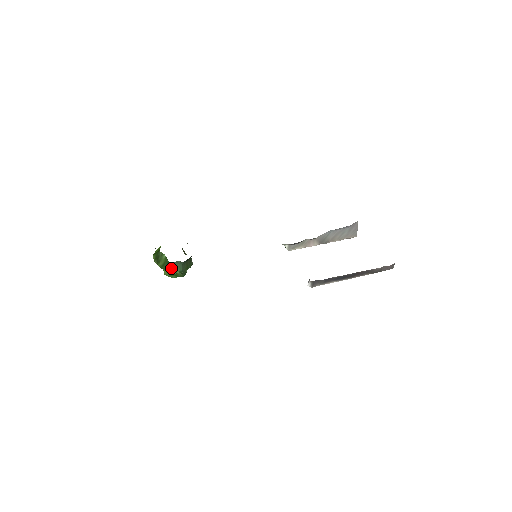
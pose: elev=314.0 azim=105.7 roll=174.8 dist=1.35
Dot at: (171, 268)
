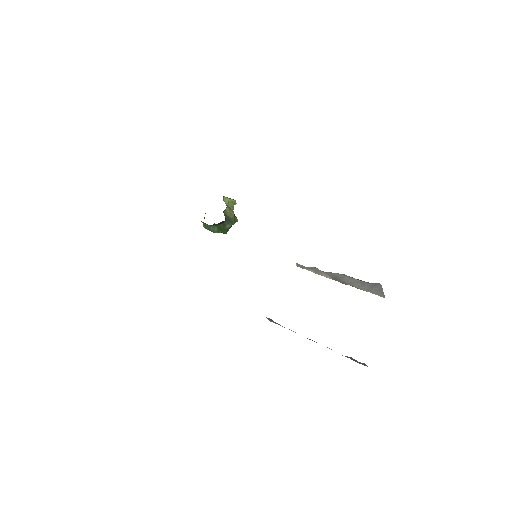
Dot at: (203, 224)
